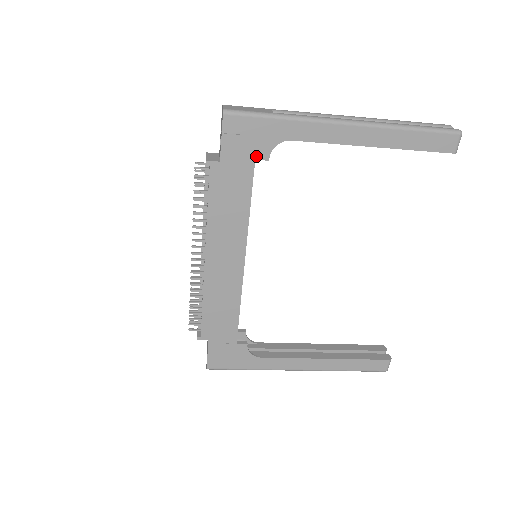
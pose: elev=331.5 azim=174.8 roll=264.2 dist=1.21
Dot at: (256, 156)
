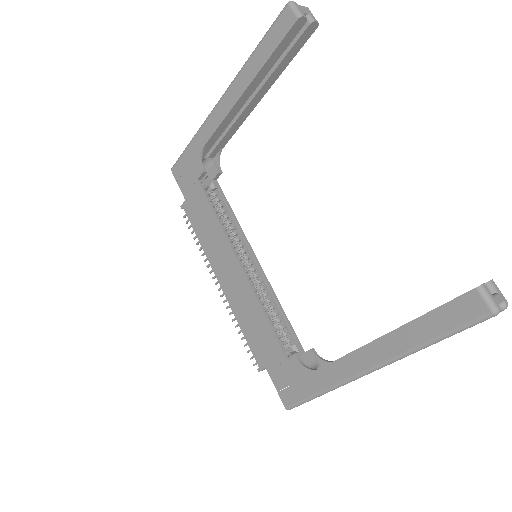
Dot at: (197, 177)
